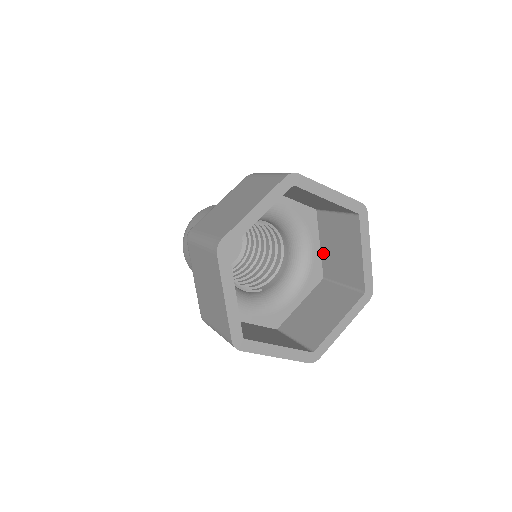
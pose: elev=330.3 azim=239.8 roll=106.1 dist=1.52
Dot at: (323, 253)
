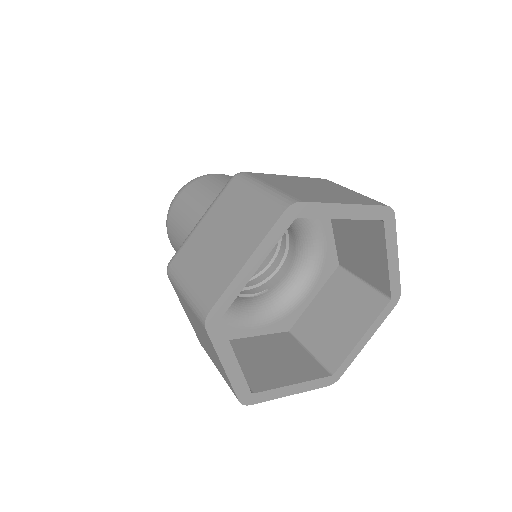
Dot at: (337, 241)
